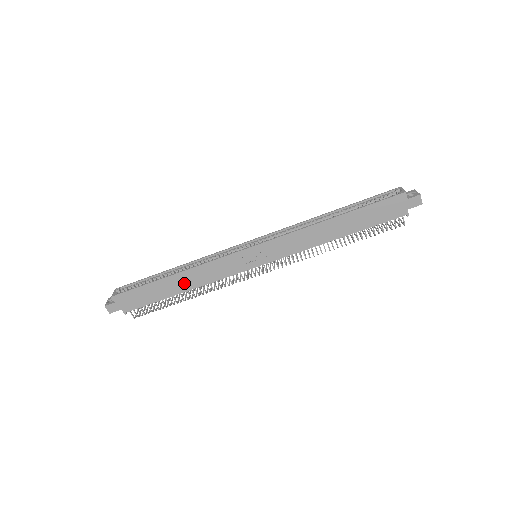
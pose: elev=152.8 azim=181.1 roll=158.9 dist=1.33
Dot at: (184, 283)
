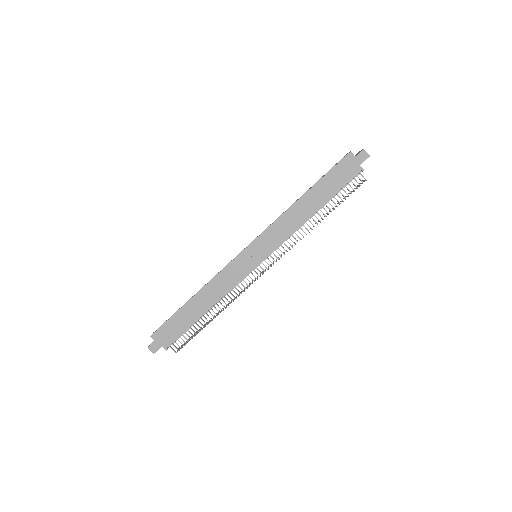
Dot at: (205, 301)
